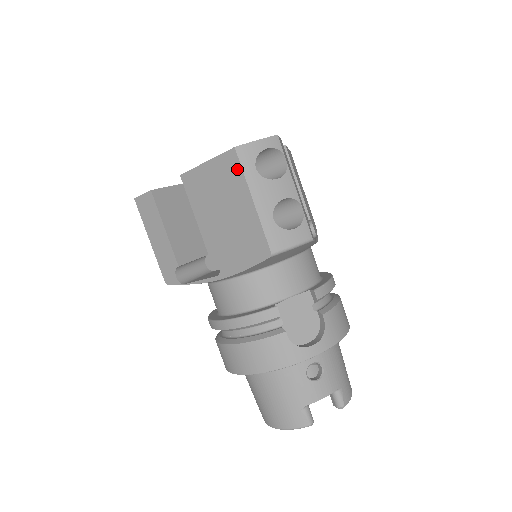
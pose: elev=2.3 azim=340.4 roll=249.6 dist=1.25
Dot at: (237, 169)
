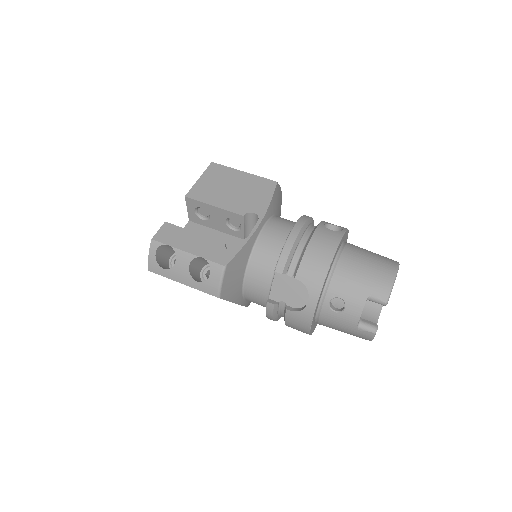
Dot at: occluded
